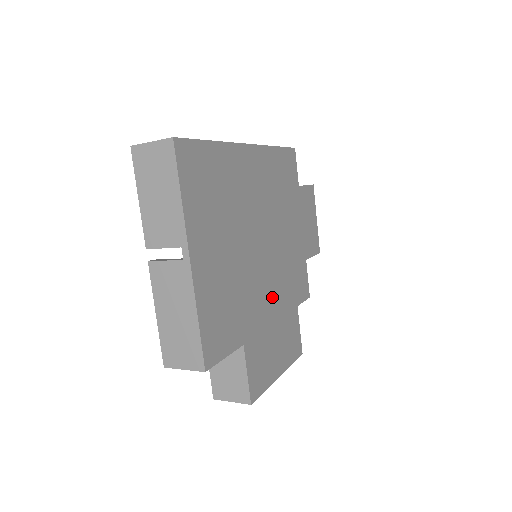
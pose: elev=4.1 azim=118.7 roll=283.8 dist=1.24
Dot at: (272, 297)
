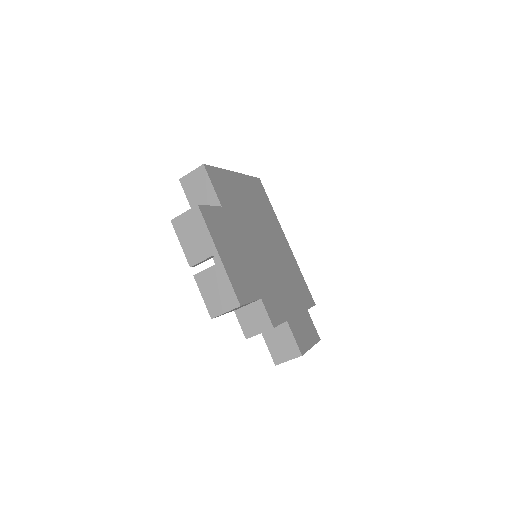
Dot at: (251, 253)
